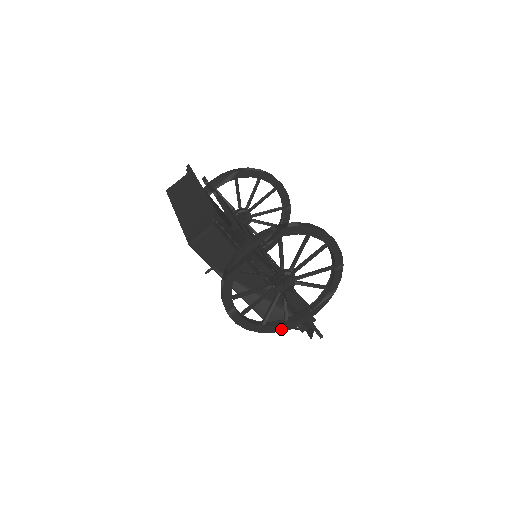
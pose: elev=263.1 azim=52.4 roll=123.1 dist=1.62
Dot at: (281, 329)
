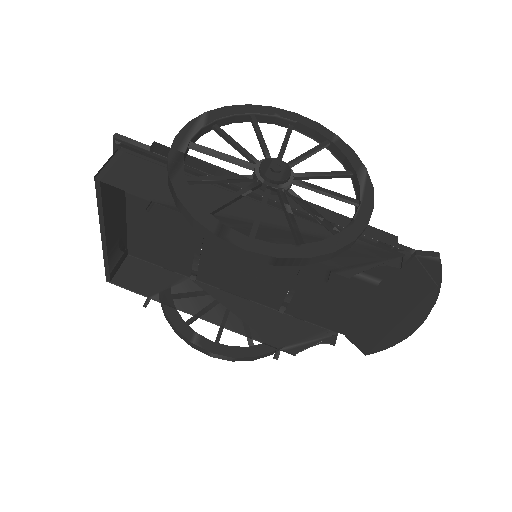
Dot at: (341, 244)
